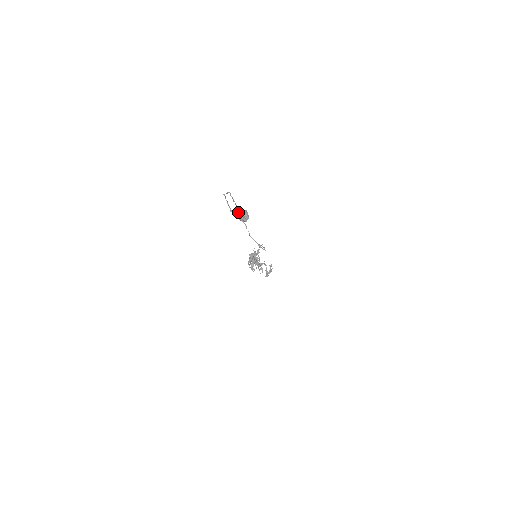
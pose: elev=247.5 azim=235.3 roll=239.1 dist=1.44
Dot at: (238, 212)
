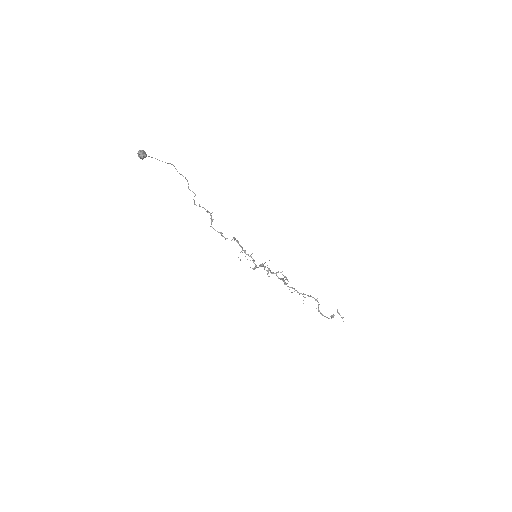
Dot at: occluded
